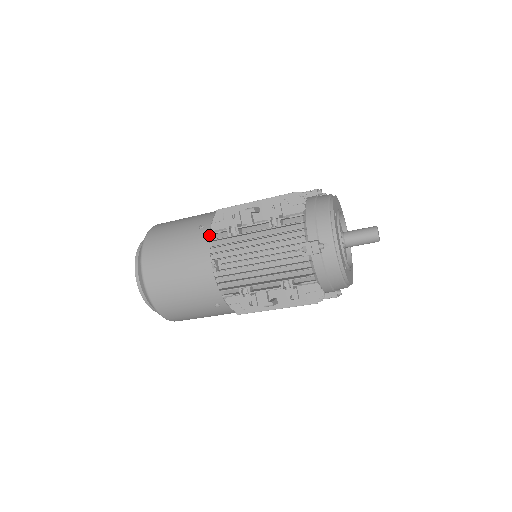
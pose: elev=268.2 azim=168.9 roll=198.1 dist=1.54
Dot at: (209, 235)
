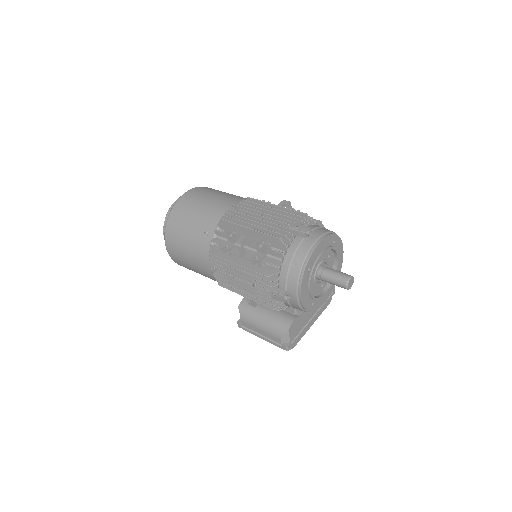
Dot at: occluded
